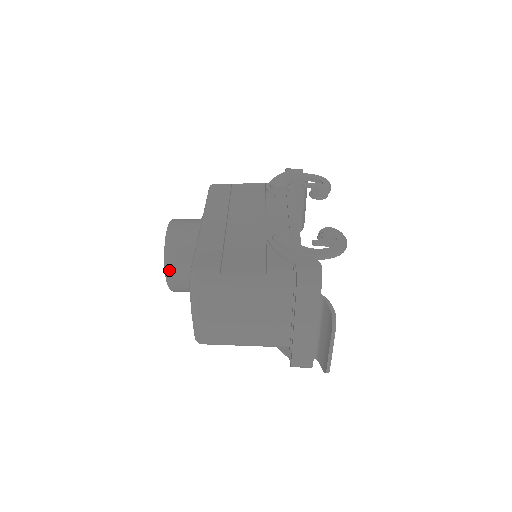
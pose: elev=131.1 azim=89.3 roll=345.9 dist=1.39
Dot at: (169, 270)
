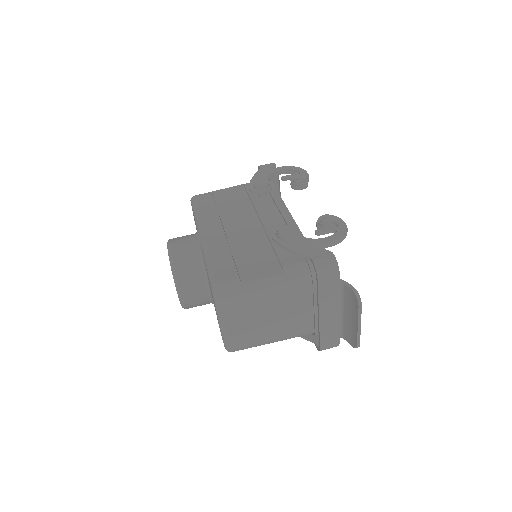
Dot at: (181, 290)
